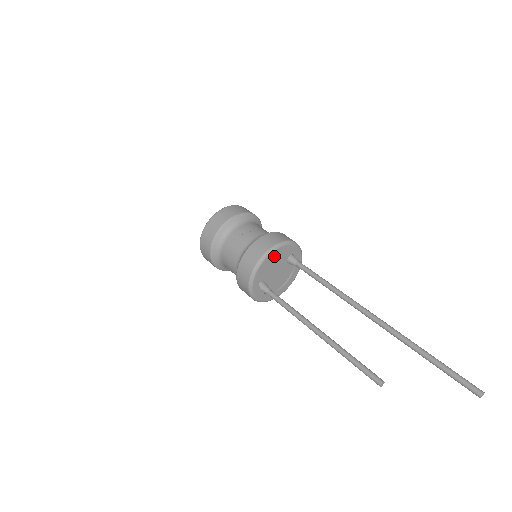
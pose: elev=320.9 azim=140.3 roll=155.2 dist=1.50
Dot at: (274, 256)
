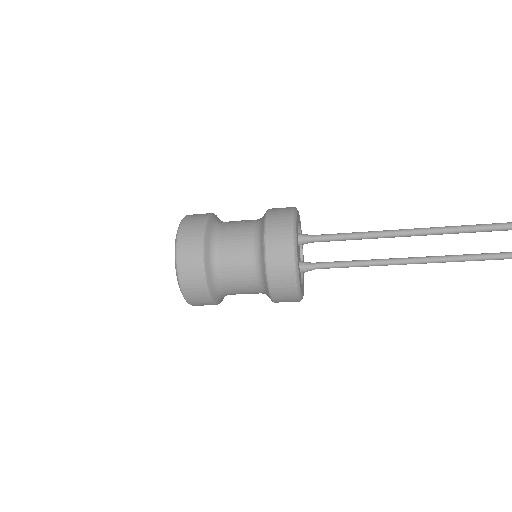
Dot at: (300, 228)
